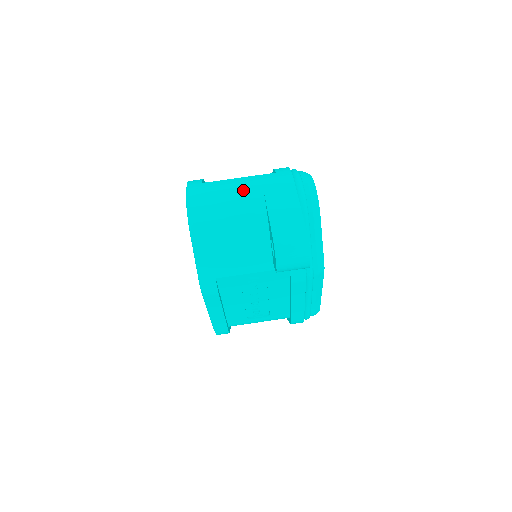
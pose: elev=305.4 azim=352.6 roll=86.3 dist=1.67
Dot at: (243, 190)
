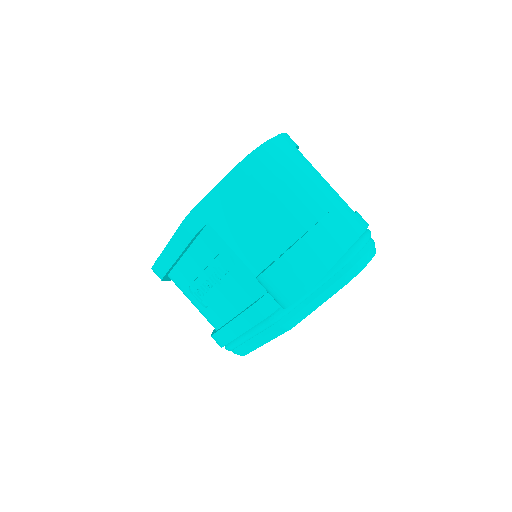
Dot at: (317, 190)
